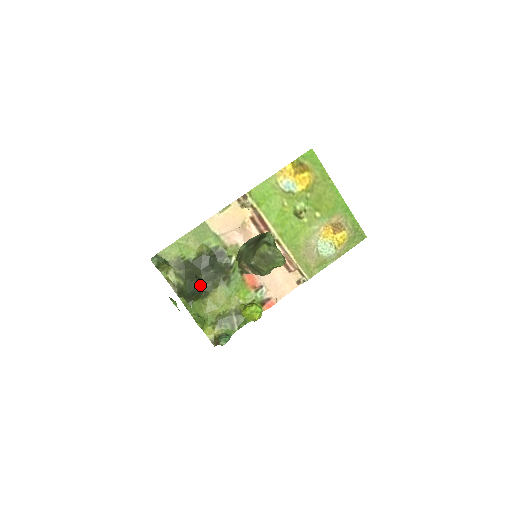
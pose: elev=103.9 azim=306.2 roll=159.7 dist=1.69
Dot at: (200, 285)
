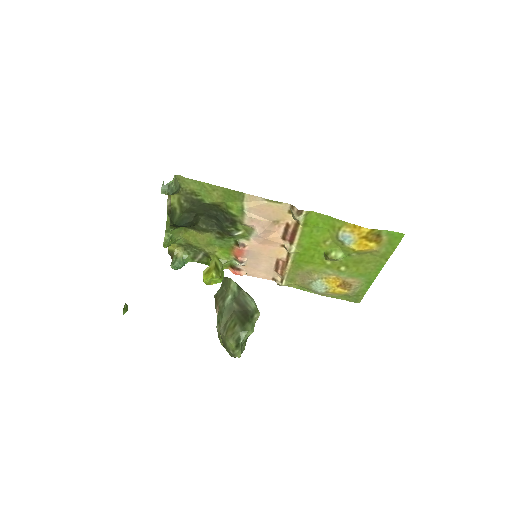
Dot at: (193, 224)
